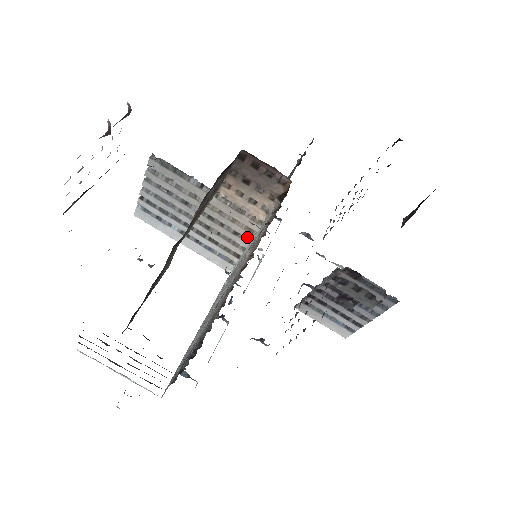
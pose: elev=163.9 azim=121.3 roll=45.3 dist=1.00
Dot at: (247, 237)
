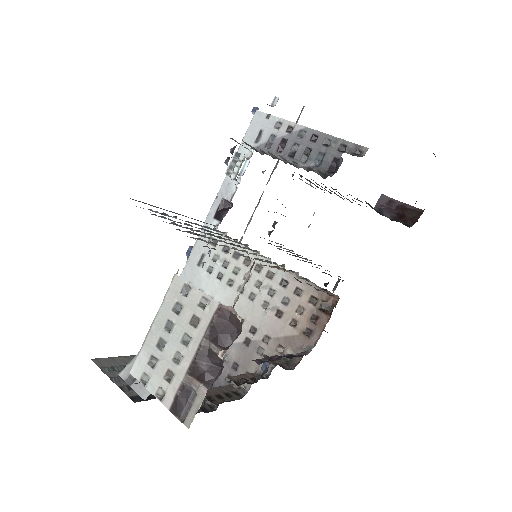
Dot at: (258, 254)
